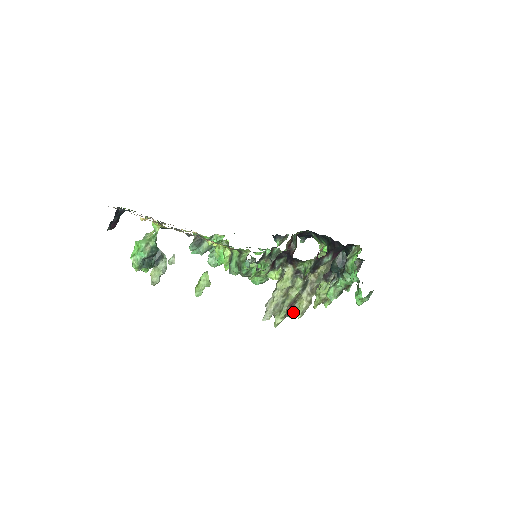
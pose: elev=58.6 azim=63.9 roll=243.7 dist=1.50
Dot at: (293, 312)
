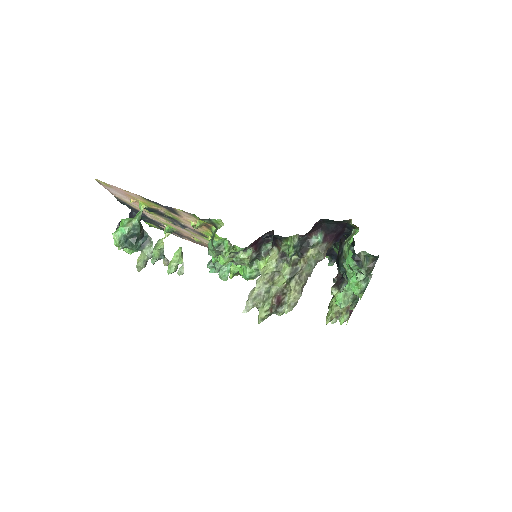
Dot at: (283, 308)
